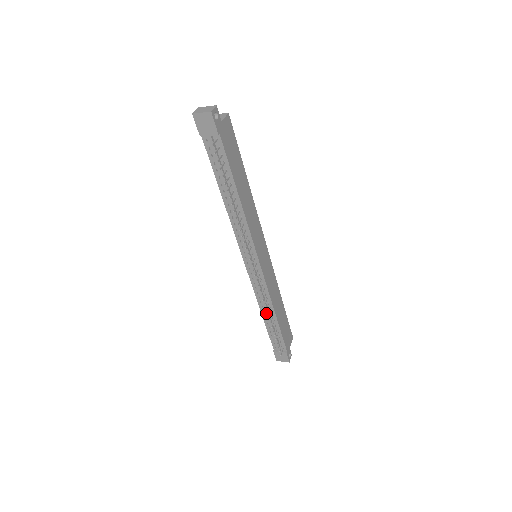
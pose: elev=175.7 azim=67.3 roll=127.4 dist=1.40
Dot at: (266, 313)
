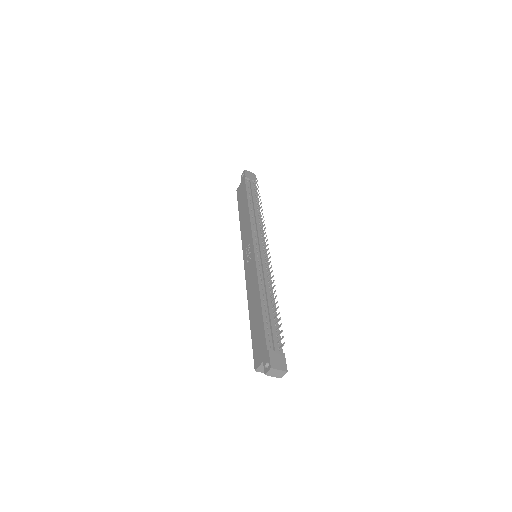
Dot at: (267, 294)
